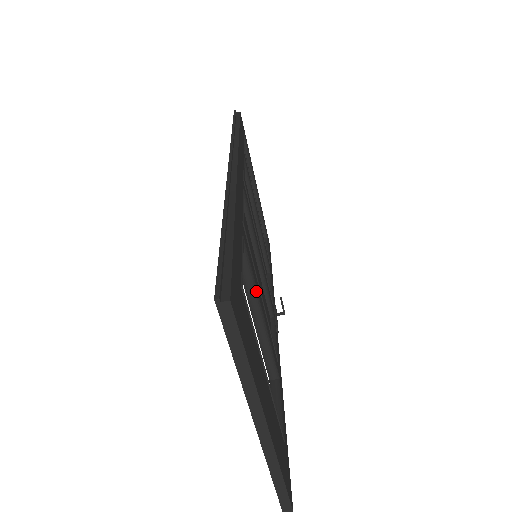
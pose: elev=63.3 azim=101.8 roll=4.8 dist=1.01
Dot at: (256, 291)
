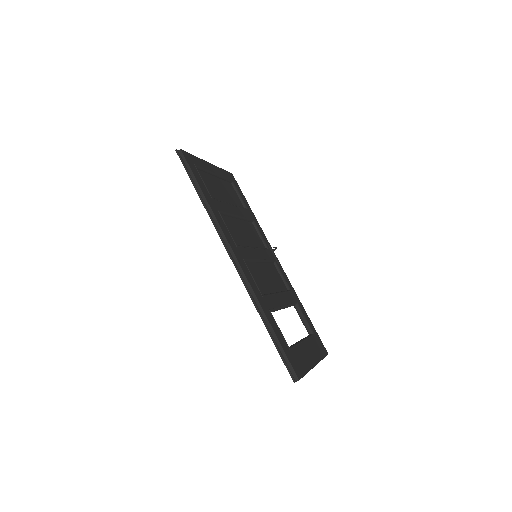
Dot at: (280, 308)
